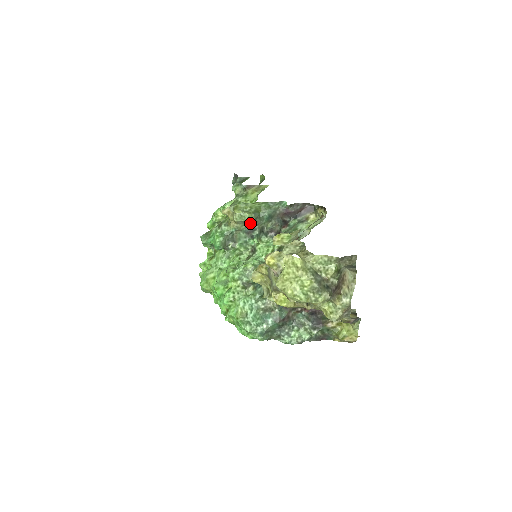
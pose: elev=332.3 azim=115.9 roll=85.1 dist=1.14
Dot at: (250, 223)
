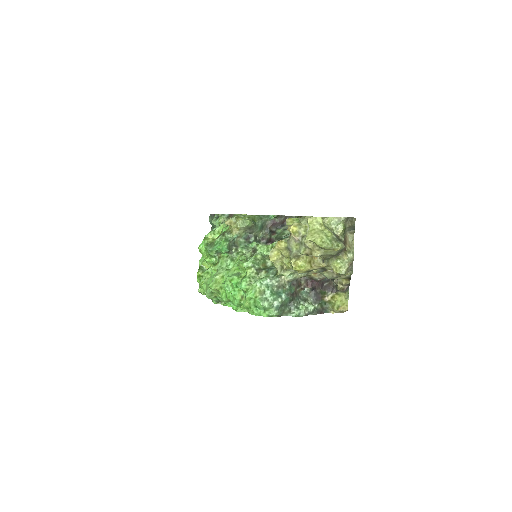
Dot at: (249, 229)
